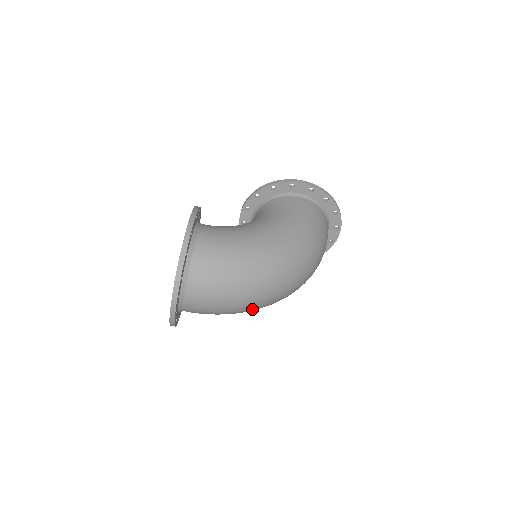
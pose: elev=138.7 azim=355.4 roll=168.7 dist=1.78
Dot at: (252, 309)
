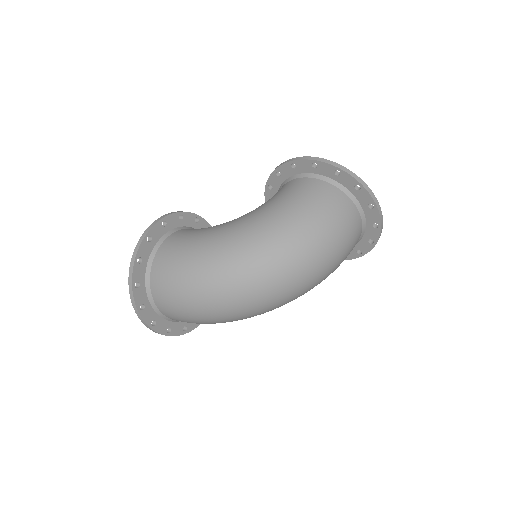
Dot at: (233, 317)
